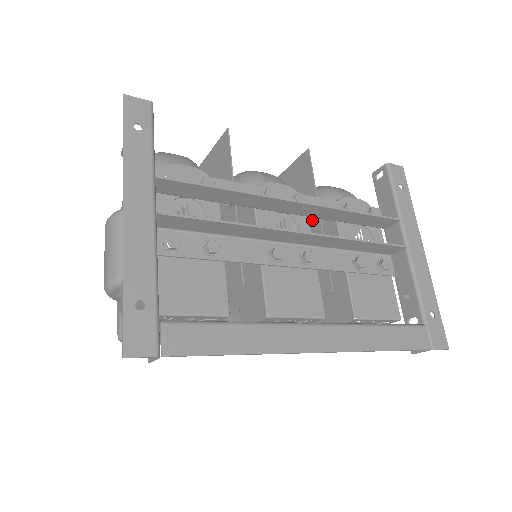
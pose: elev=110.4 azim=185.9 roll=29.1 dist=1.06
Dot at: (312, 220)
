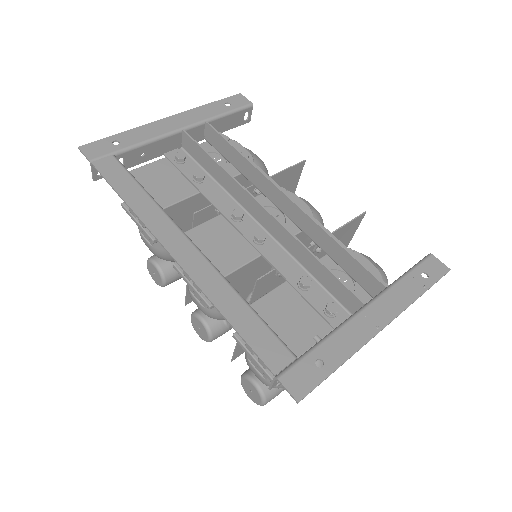
Dot at: (312, 249)
